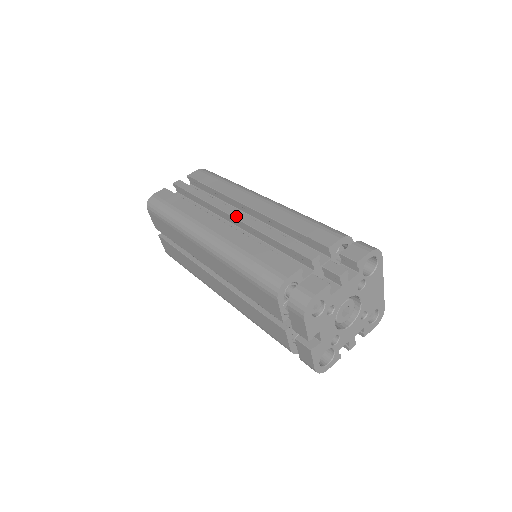
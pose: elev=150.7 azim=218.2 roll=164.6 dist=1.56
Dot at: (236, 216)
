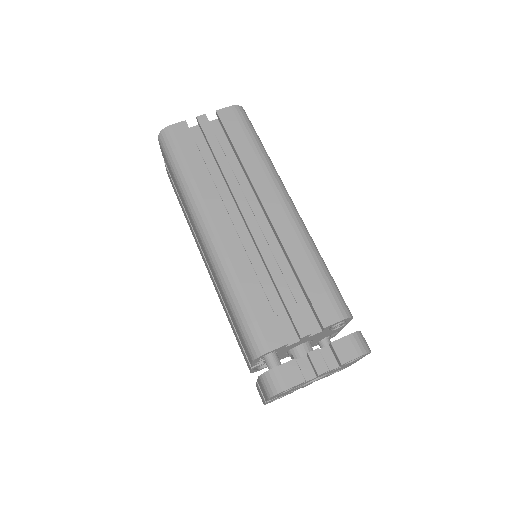
Dot at: (249, 223)
